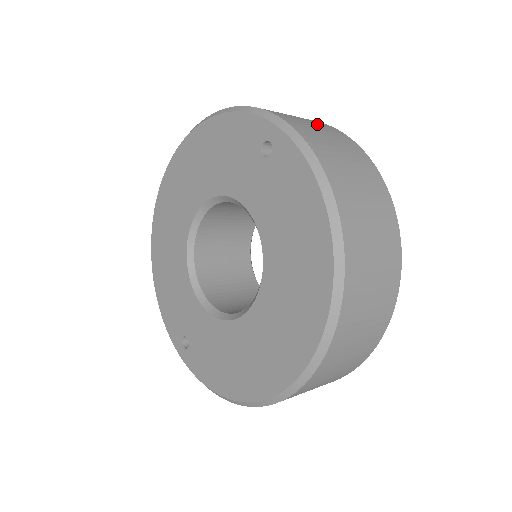
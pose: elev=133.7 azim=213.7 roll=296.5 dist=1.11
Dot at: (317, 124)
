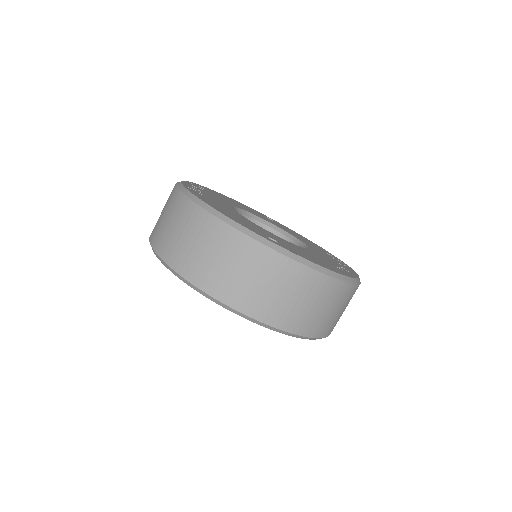
Dot at: (250, 265)
